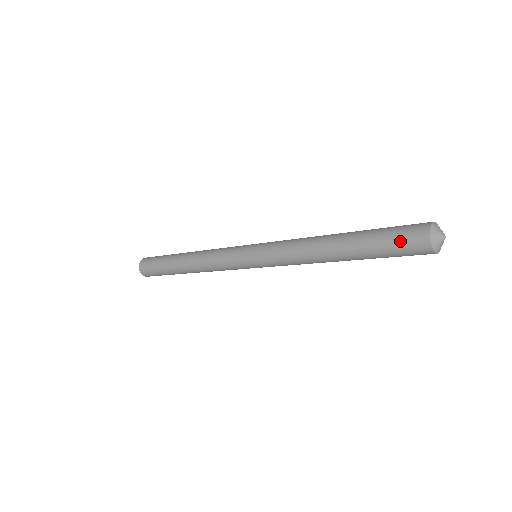
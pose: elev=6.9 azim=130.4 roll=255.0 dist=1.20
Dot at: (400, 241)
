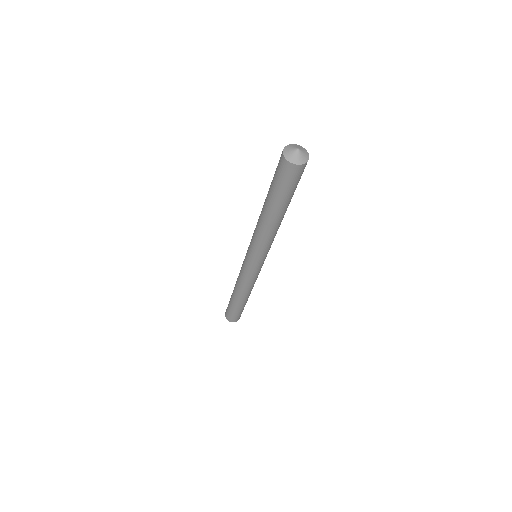
Dot at: (280, 177)
